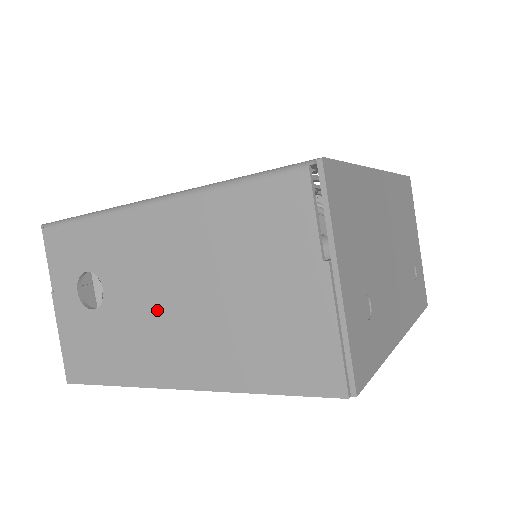
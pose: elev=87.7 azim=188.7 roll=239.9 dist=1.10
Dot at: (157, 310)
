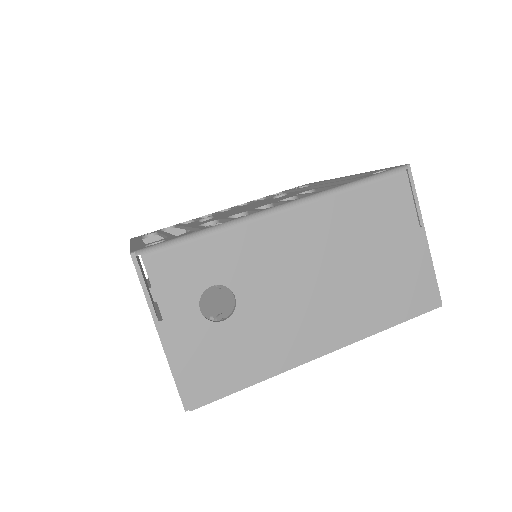
Dot at: (299, 297)
